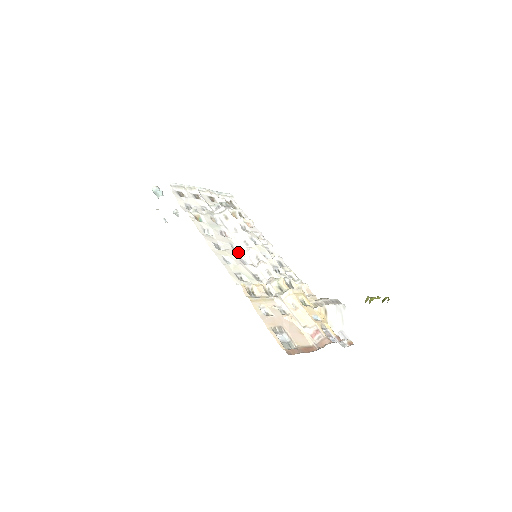
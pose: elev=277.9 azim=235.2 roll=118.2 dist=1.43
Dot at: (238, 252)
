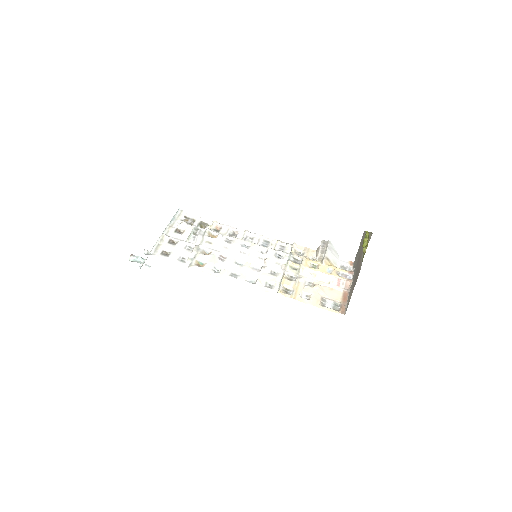
Dot at: (246, 265)
